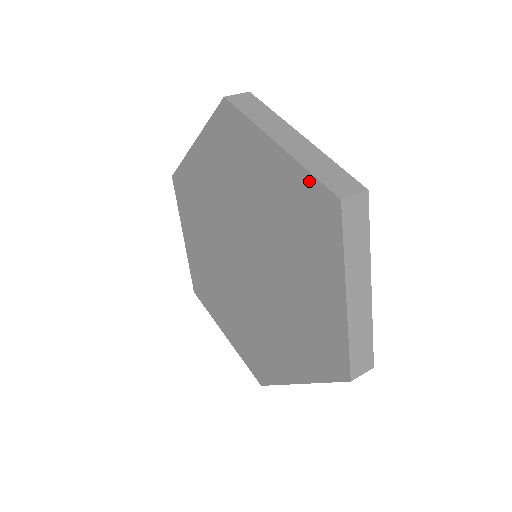
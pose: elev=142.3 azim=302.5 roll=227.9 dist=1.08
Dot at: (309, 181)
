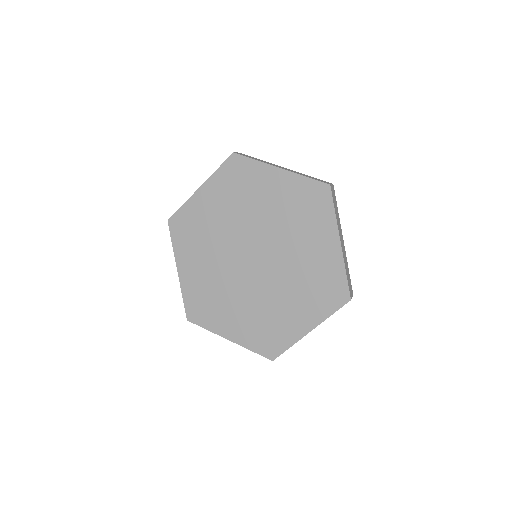
Dot at: (221, 171)
